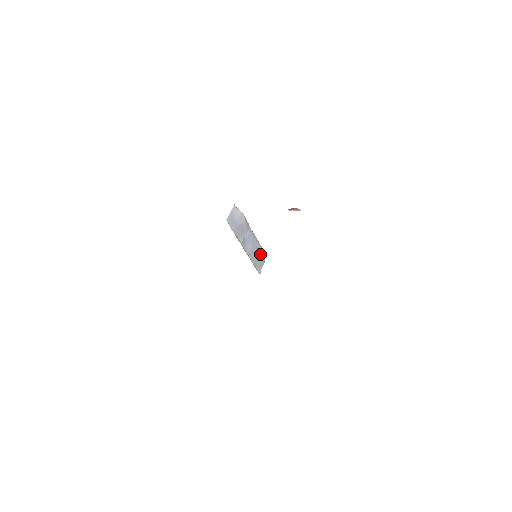
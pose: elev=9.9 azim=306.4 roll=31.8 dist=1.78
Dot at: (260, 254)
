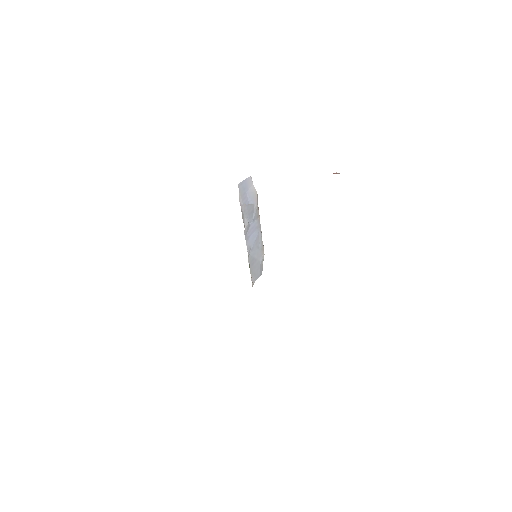
Dot at: (260, 260)
